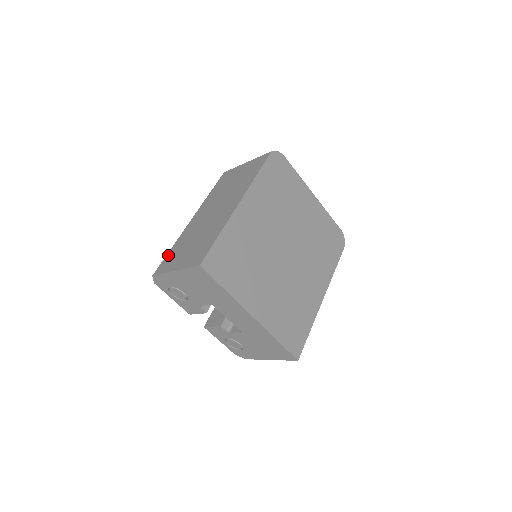
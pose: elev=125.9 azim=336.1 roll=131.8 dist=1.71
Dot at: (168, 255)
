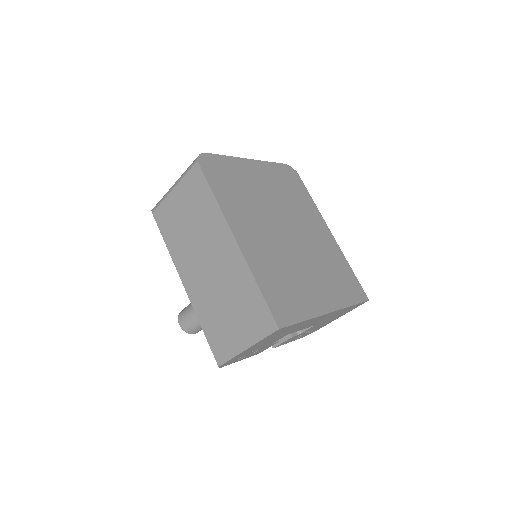
Dot at: (209, 337)
